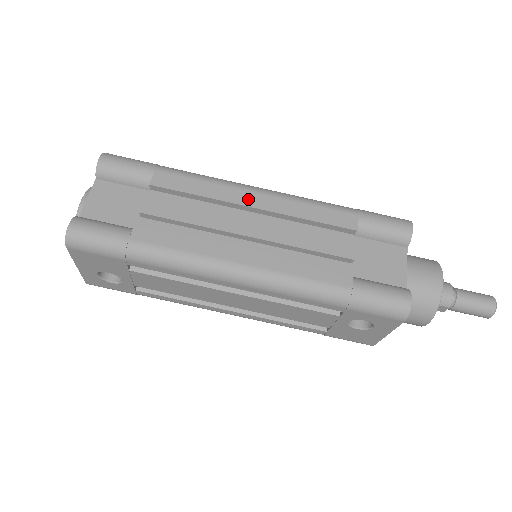
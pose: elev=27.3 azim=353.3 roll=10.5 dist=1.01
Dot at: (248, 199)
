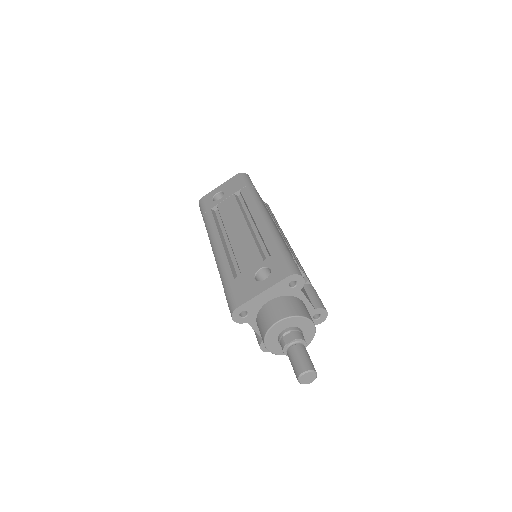
Dot at: (289, 244)
